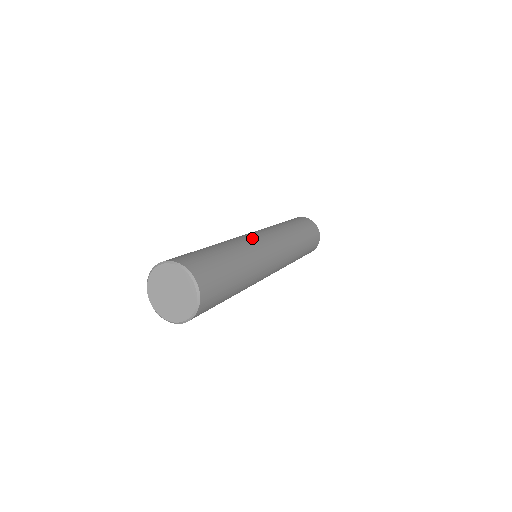
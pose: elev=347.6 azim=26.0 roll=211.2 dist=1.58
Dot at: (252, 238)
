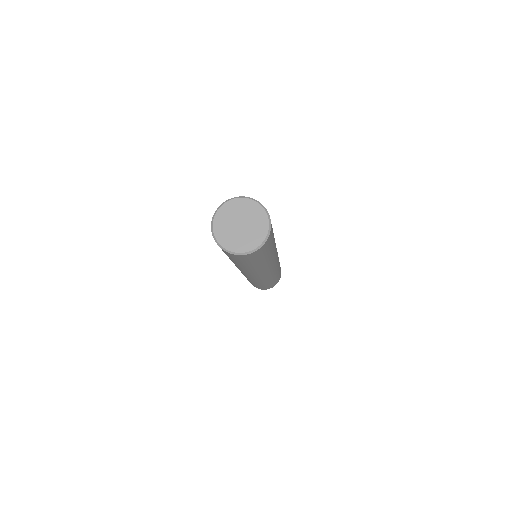
Dot at: occluded
